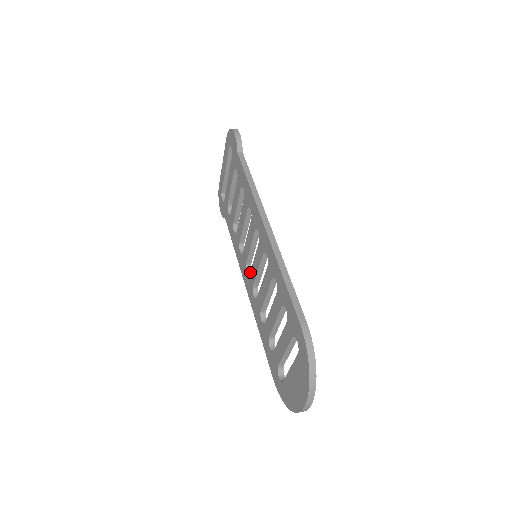
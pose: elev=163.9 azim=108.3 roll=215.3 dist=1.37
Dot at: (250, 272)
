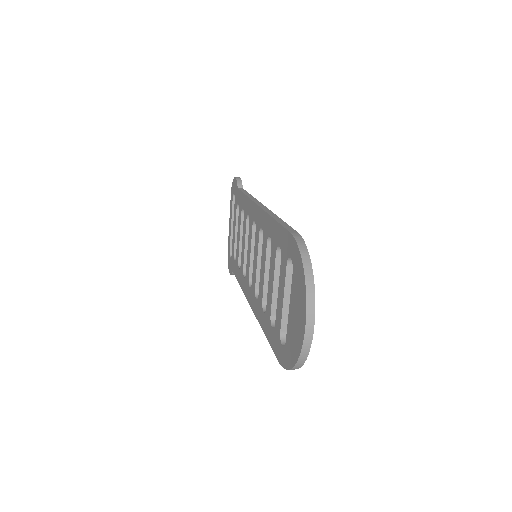
Dot at: (252, 278)
